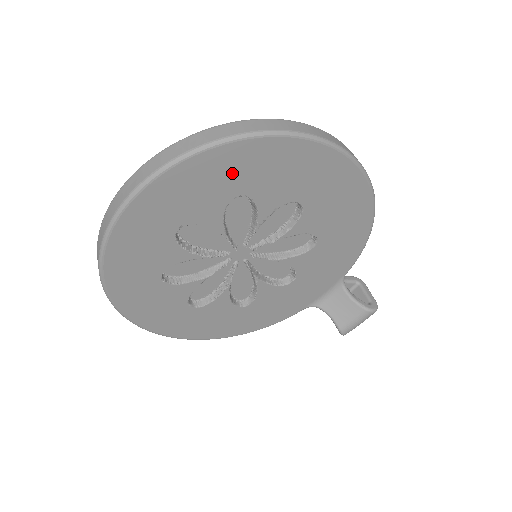
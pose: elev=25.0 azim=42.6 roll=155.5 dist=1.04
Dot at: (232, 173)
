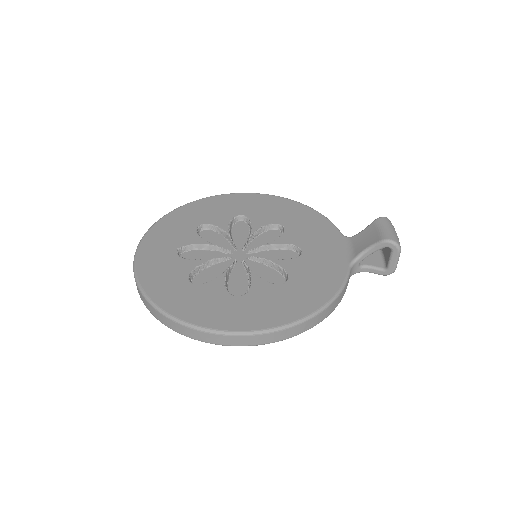
Dot at: (185, 220)
